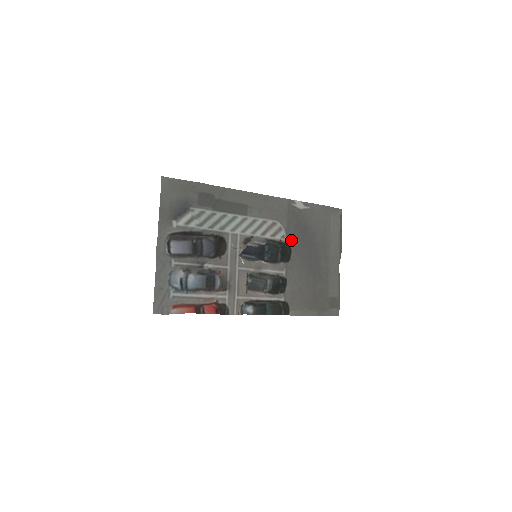
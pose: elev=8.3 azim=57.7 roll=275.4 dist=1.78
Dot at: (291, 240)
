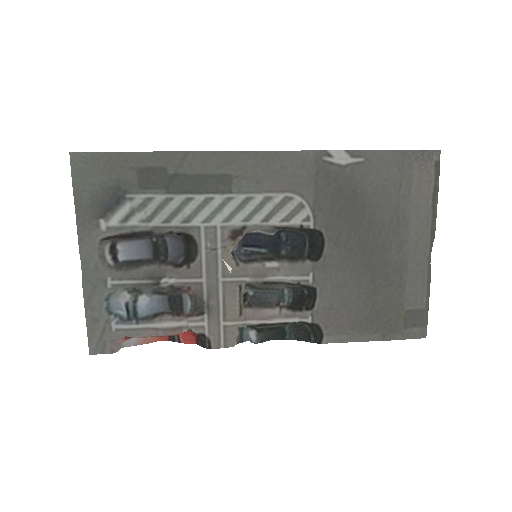
Dot at: (323, 223)
